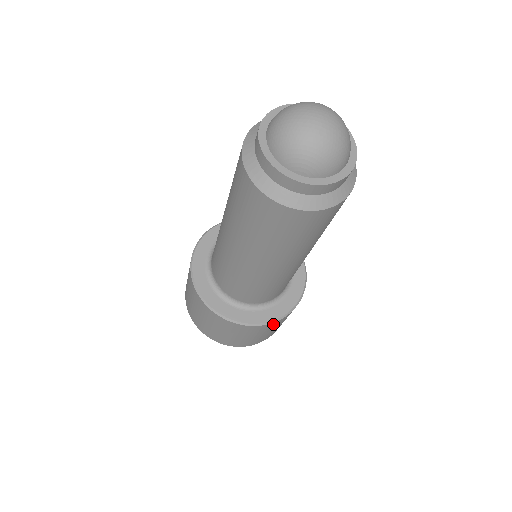
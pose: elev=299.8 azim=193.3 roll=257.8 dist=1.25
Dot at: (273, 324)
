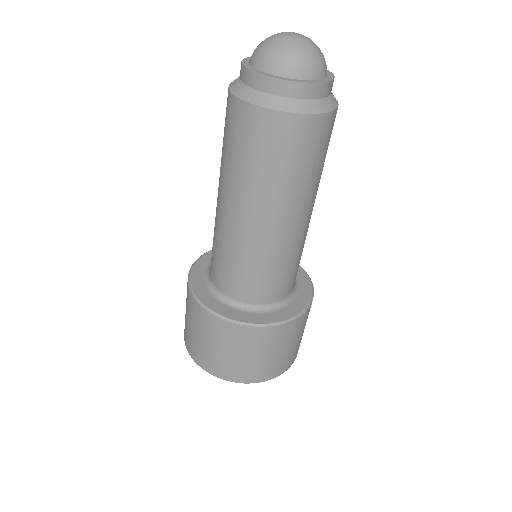
Dot at: (261, 333)
